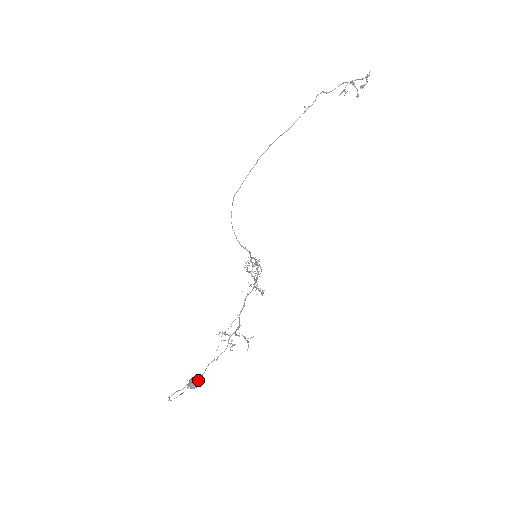
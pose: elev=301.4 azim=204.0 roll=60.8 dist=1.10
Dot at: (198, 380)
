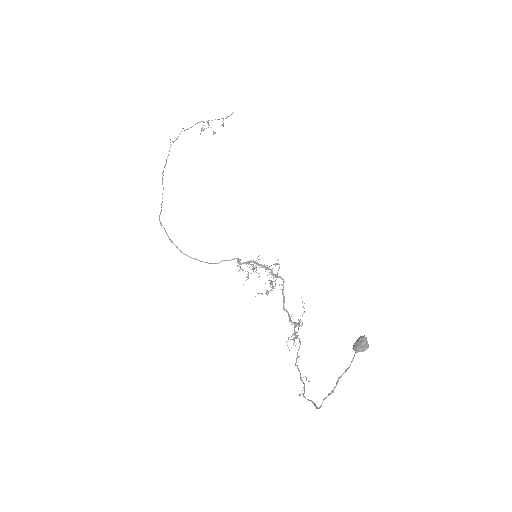
Dot at: (366, 338)
